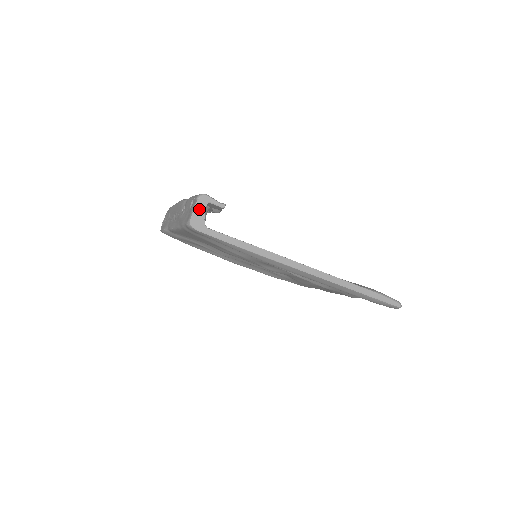
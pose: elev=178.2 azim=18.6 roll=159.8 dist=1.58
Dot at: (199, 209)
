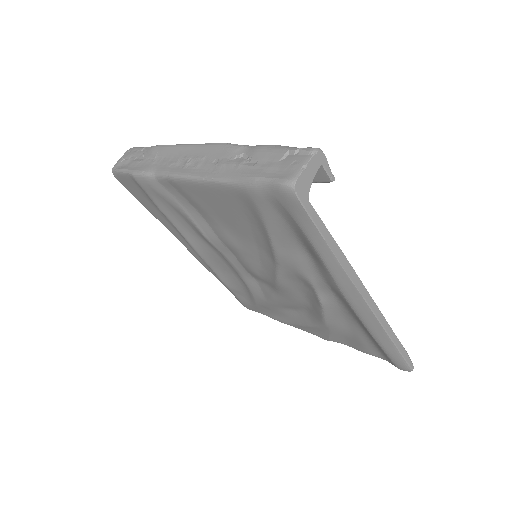
Dot at: (311, 168)
